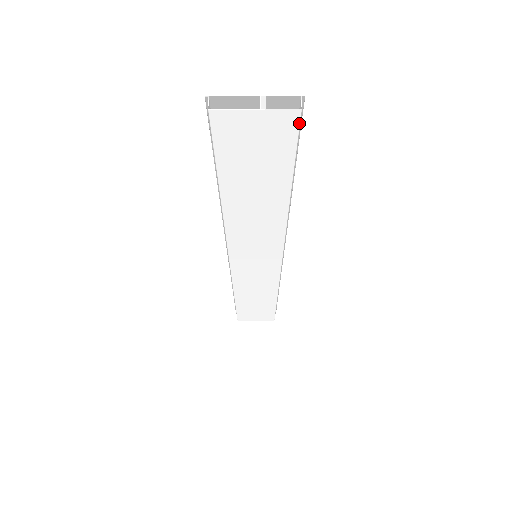
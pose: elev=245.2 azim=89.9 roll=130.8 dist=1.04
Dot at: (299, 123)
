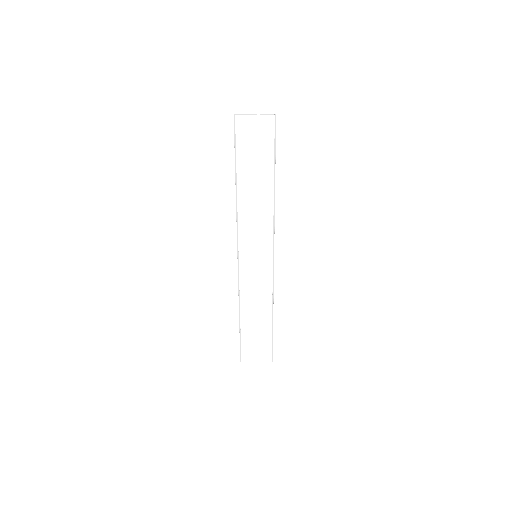
Dot at: (274, 124)
